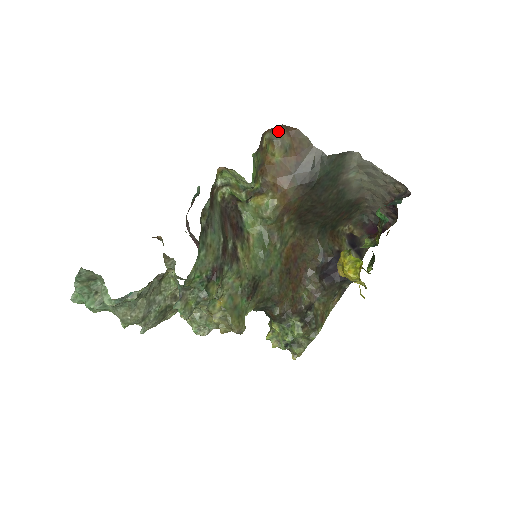
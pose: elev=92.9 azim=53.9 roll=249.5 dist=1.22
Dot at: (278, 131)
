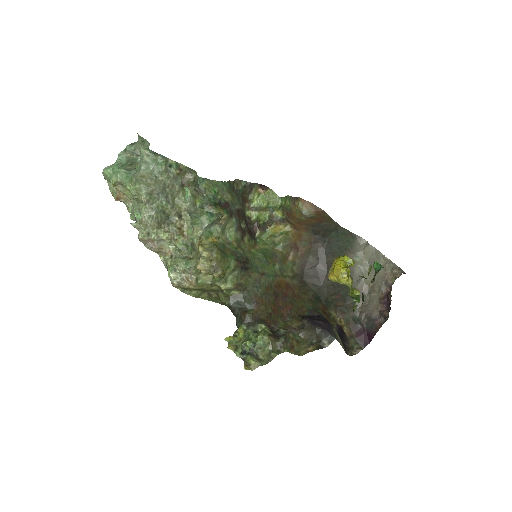
Dot at: (309, 208)
